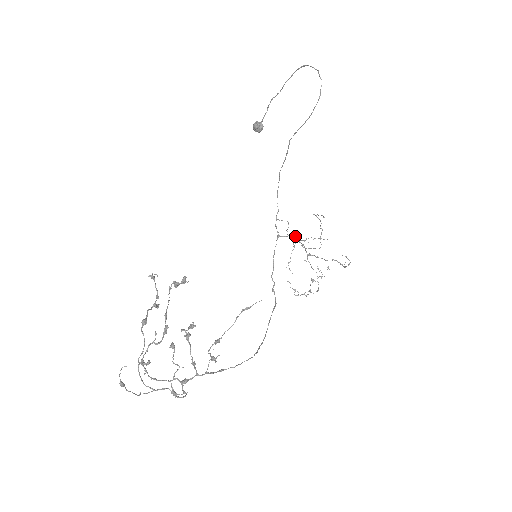
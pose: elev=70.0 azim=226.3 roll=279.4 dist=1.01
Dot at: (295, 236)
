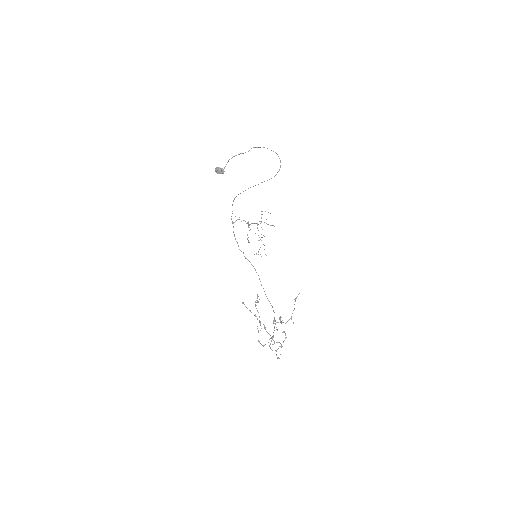
Dot at: occluded
